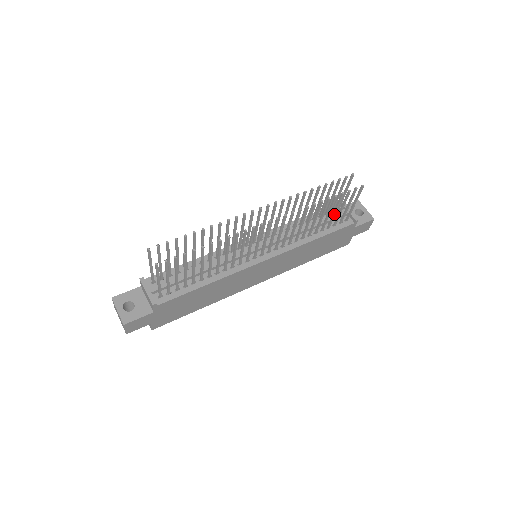
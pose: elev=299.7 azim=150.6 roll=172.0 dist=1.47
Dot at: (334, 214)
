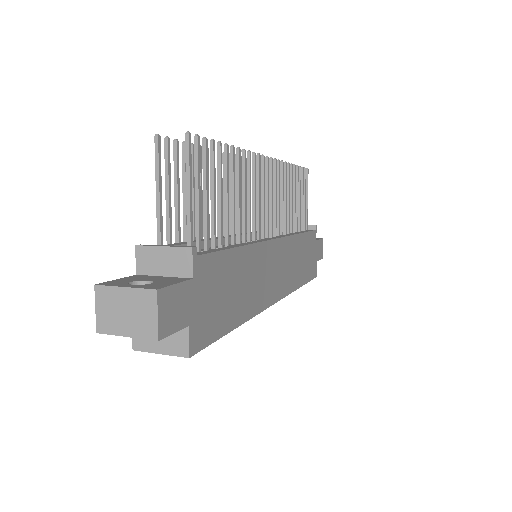
Dot at: (300, 204)
